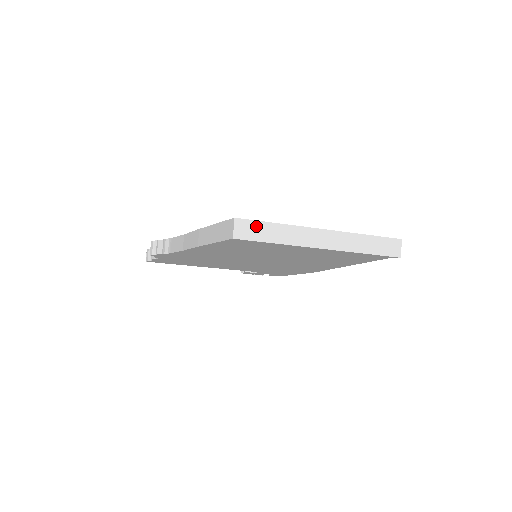
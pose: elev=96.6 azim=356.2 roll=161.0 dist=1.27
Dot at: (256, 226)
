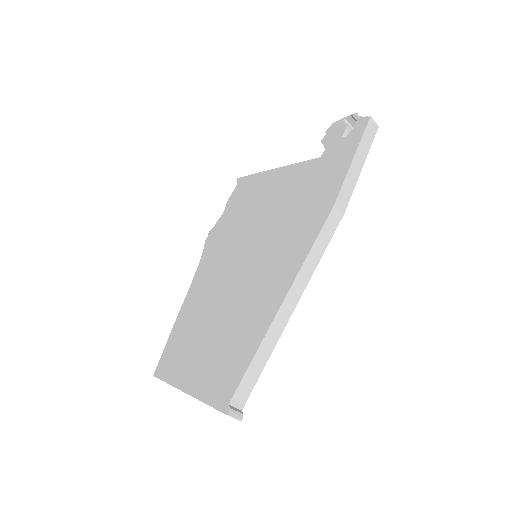
Dot at: occluded
